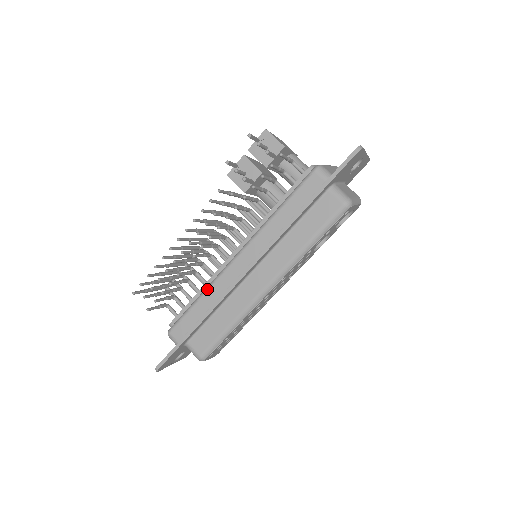
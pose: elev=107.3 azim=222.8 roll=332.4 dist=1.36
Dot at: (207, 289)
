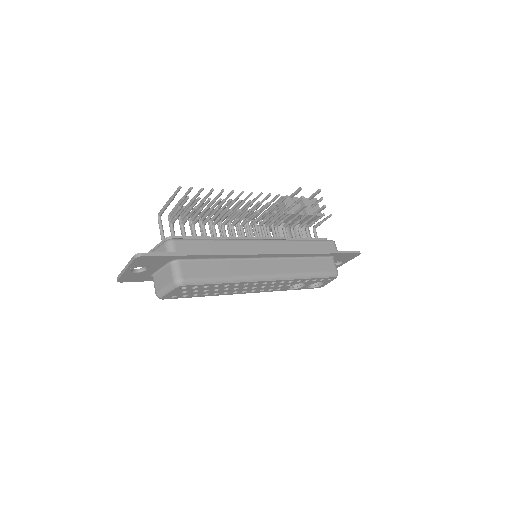
Dot at: (228, 240)
